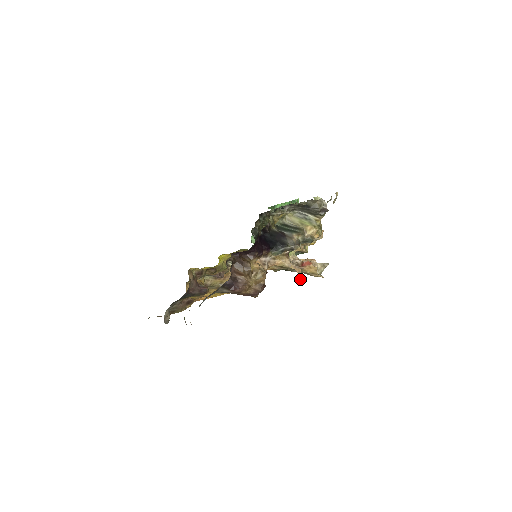
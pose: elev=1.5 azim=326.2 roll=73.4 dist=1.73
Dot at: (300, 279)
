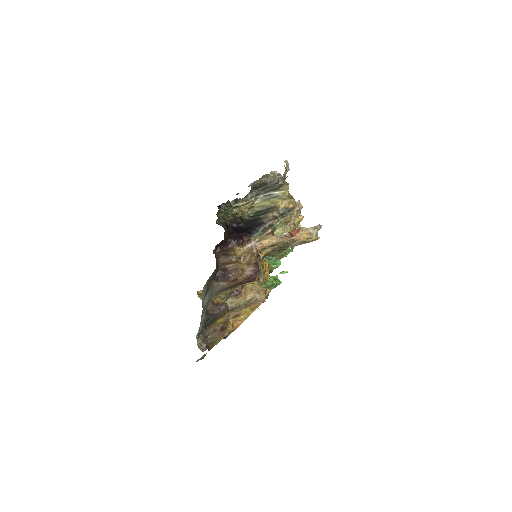
Dot at: (291, 244)
